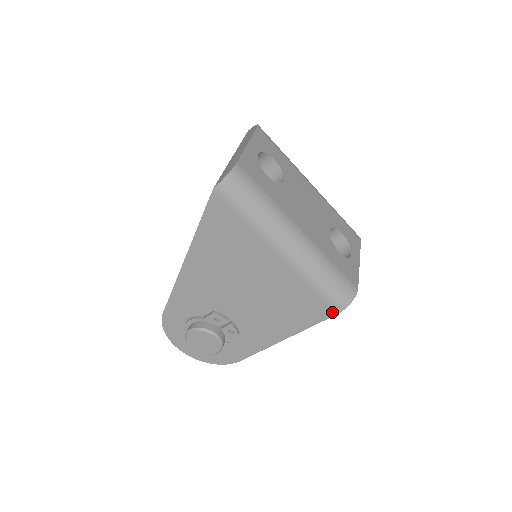
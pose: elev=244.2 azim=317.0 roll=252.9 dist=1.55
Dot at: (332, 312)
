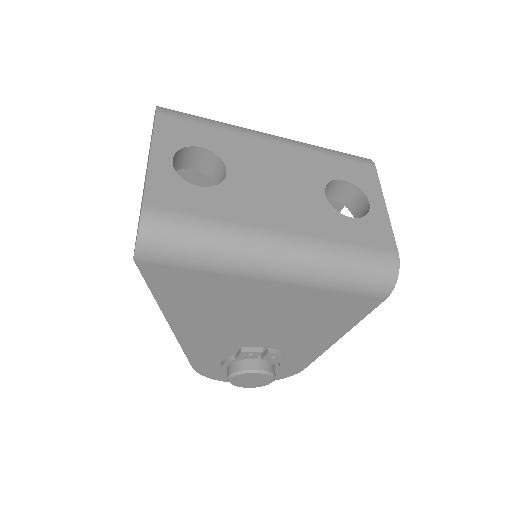
Dot at: (378, 300)
